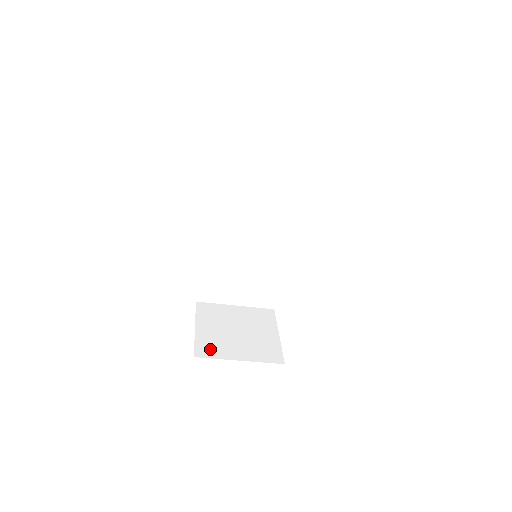
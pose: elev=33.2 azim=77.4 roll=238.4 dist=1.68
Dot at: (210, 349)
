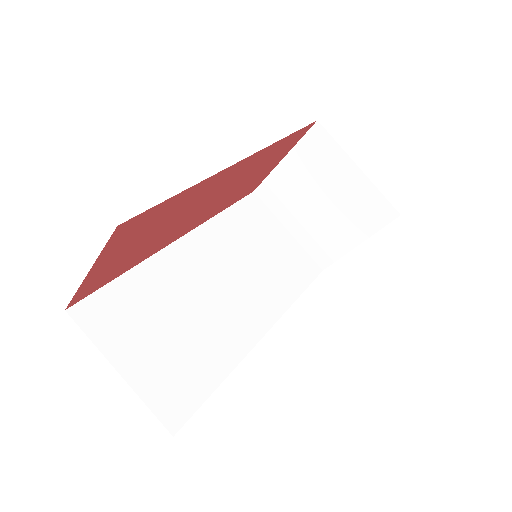
Dot at: occluded
